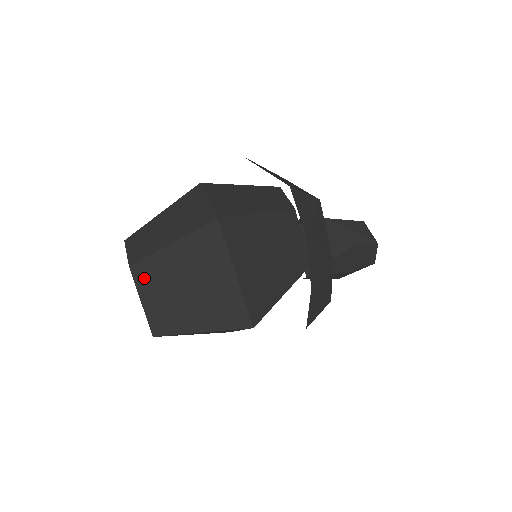
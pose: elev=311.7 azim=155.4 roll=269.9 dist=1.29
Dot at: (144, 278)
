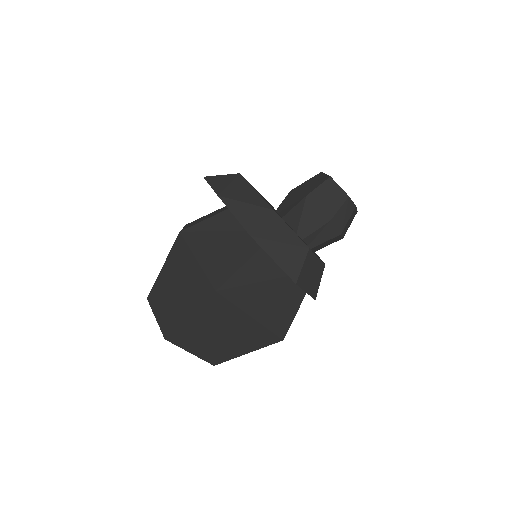
Dot at: (154, 301)
